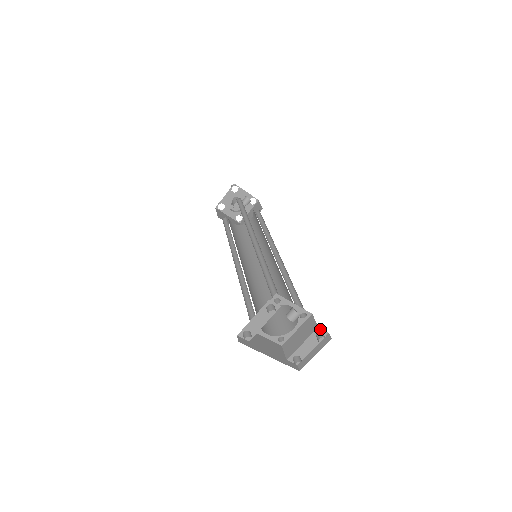
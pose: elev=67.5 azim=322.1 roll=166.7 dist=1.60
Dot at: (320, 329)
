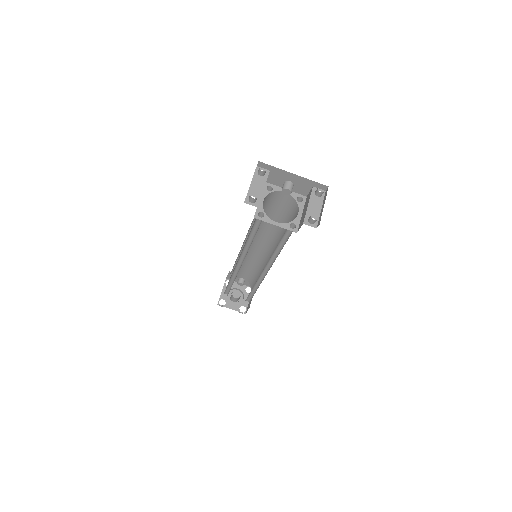
Dot at: (316, 188)
